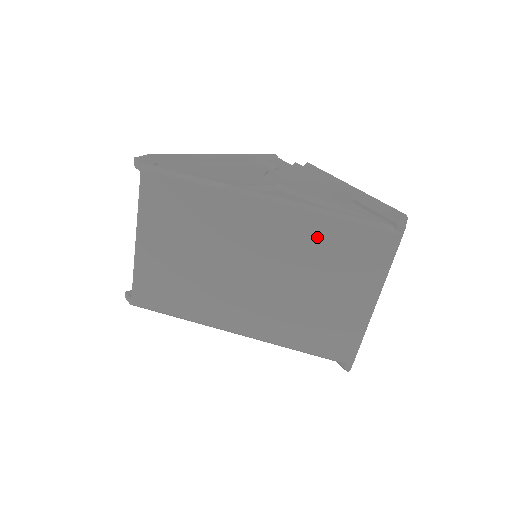
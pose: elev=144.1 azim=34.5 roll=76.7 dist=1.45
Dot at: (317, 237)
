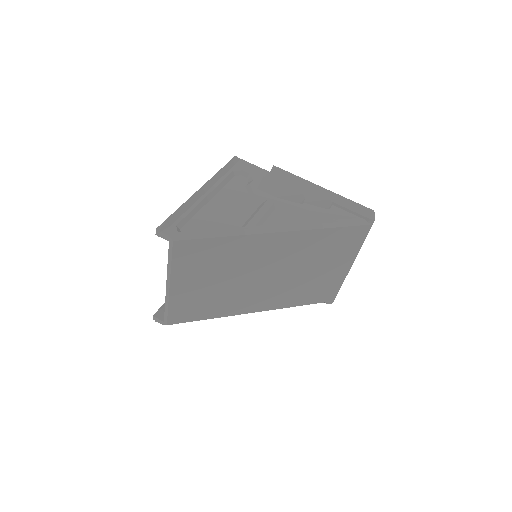
Dot at: (315, 242)
